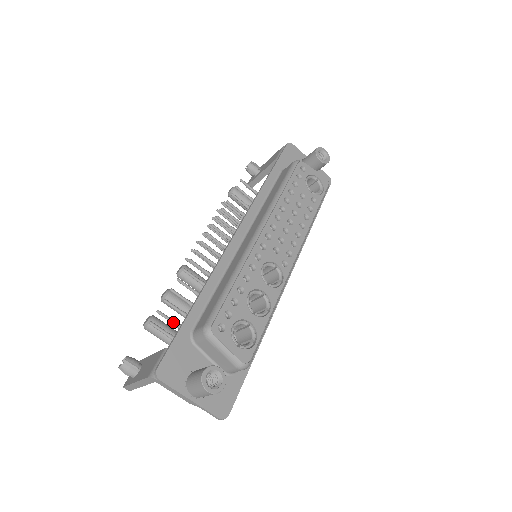
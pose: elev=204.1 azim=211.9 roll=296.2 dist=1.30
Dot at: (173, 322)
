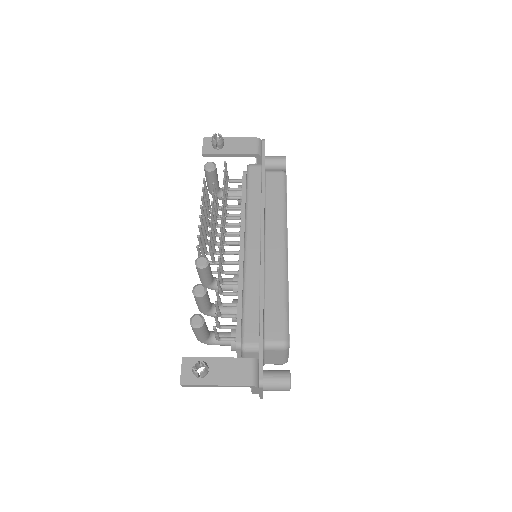
Dot at: (218, 321)
